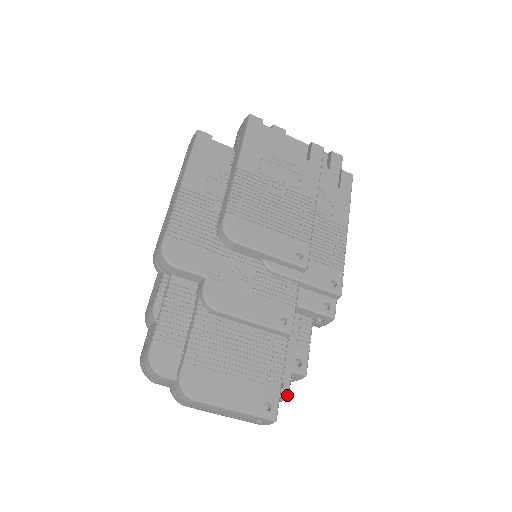
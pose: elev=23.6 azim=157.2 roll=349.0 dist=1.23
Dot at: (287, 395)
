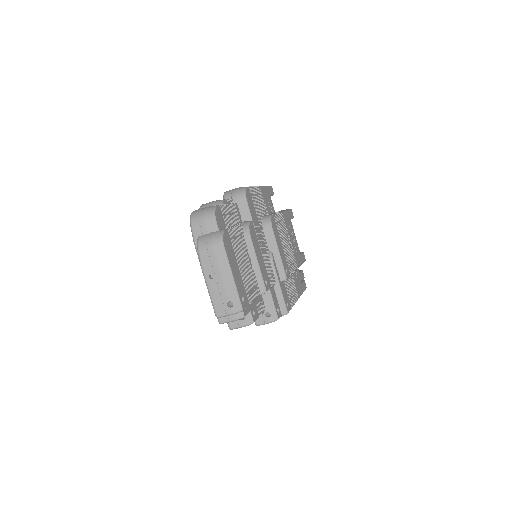
Dot at: (245, 315)
